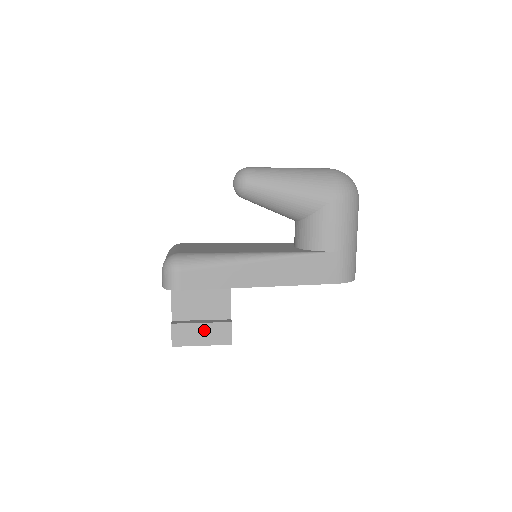
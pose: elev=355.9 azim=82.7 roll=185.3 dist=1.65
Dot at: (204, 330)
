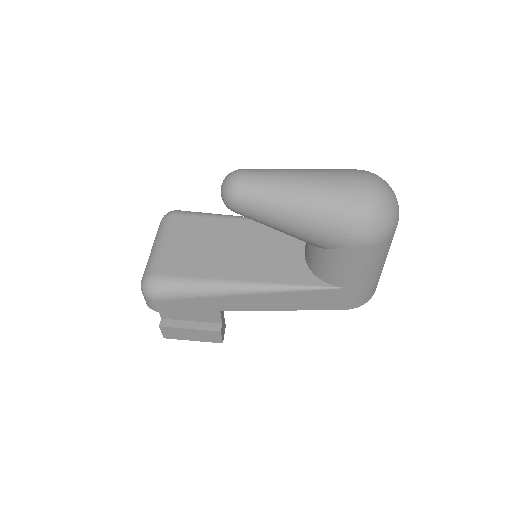
Dot at: (193, 333)
